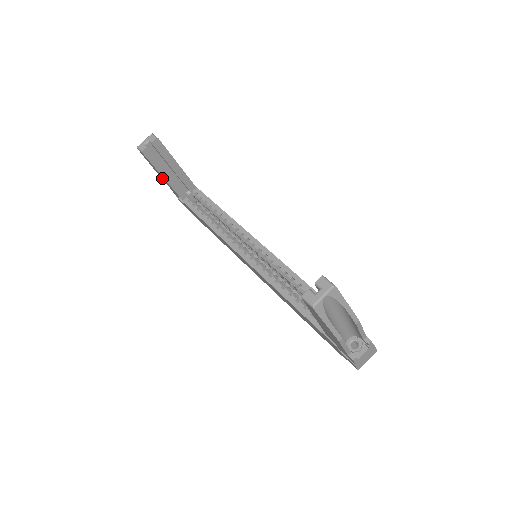
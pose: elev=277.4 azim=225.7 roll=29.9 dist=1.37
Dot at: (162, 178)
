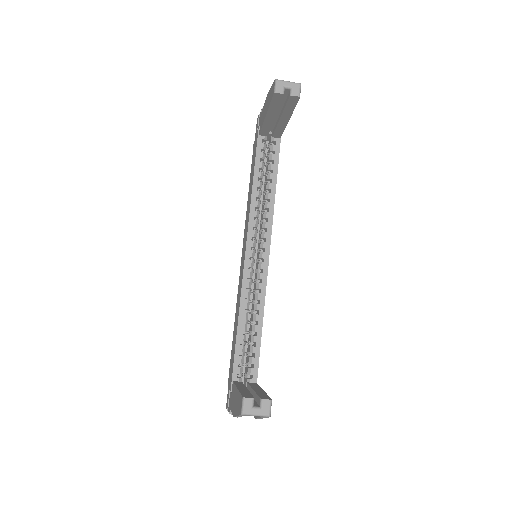
Dot at: (265, 105)
